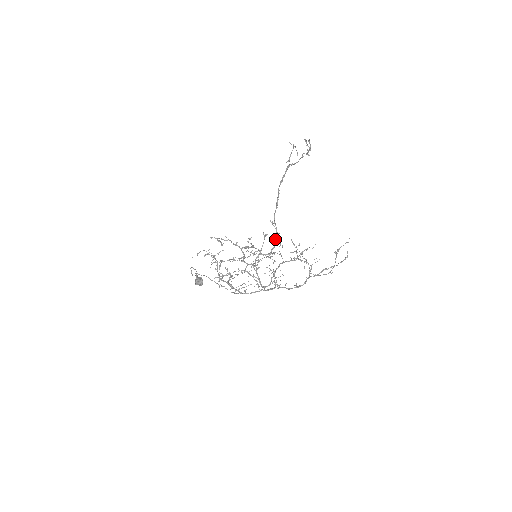
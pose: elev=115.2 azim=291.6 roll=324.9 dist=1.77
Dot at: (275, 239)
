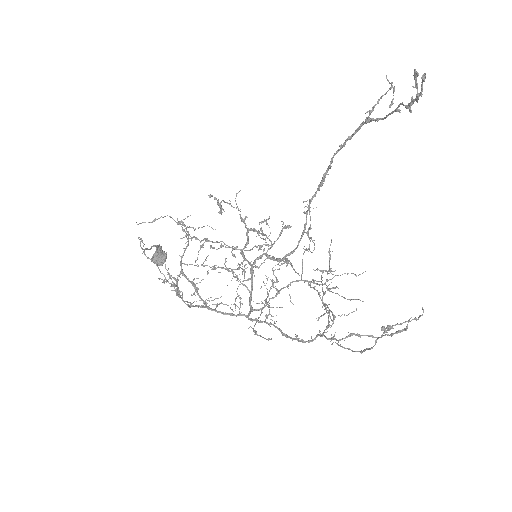
Dot at: occluded
